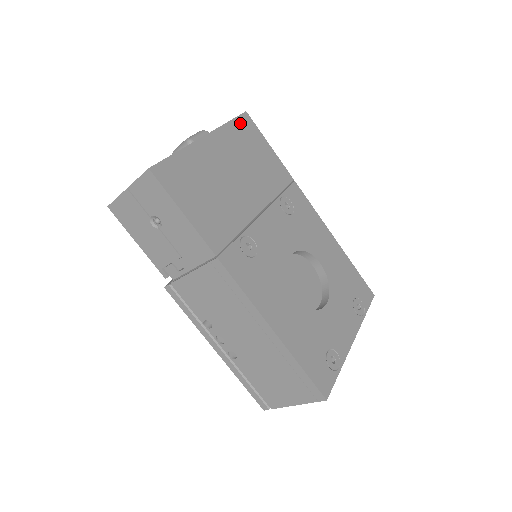
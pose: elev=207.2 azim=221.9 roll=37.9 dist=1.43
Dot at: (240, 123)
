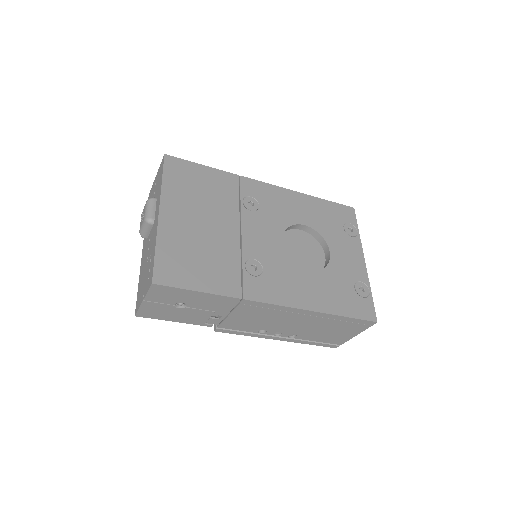
Dot at: (170, 171)
